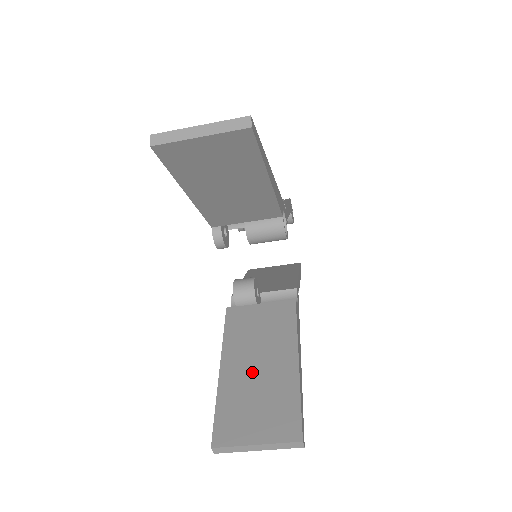
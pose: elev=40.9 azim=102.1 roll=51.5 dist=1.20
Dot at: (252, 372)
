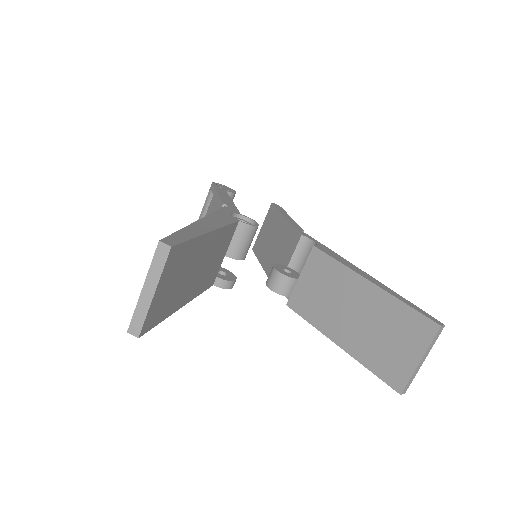
Dot at: (357, 324)
